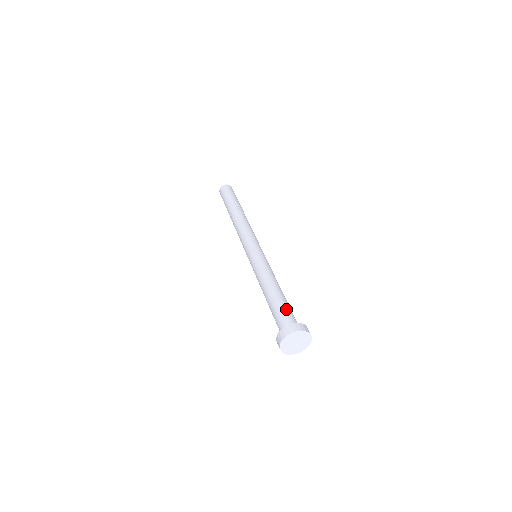
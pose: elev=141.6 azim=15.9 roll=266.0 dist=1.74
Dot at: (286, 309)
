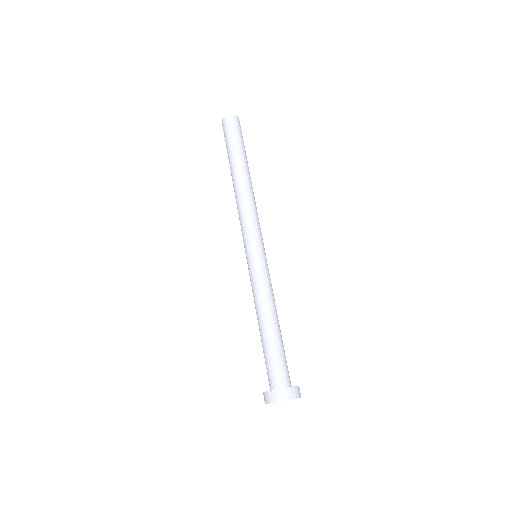
Dot at: (284, 358)
